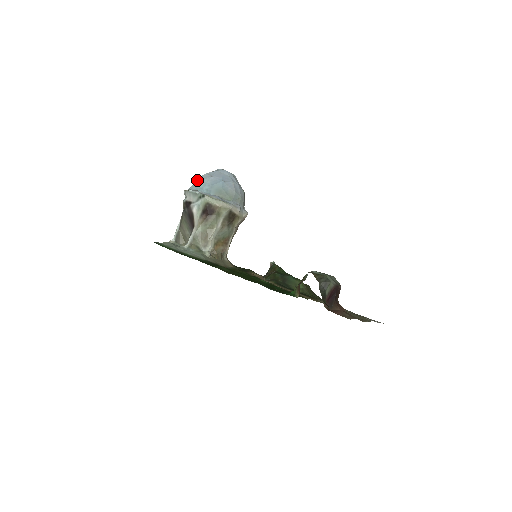
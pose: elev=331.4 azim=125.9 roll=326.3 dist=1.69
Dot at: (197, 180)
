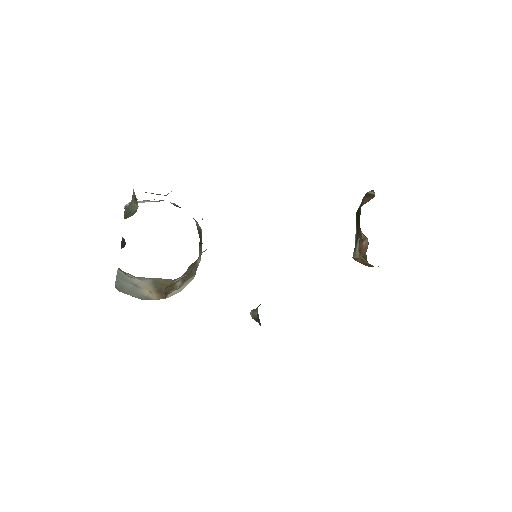
Dot at: occluded
